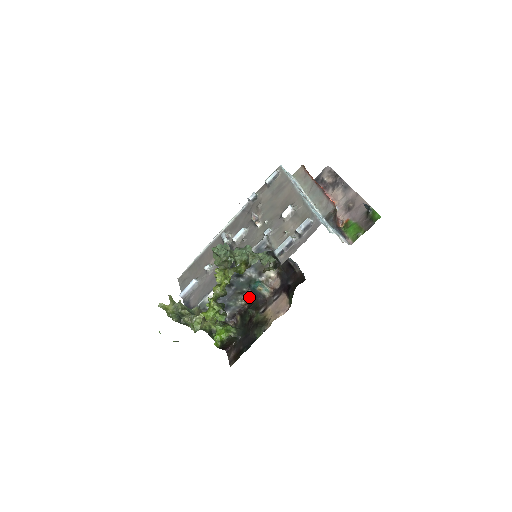
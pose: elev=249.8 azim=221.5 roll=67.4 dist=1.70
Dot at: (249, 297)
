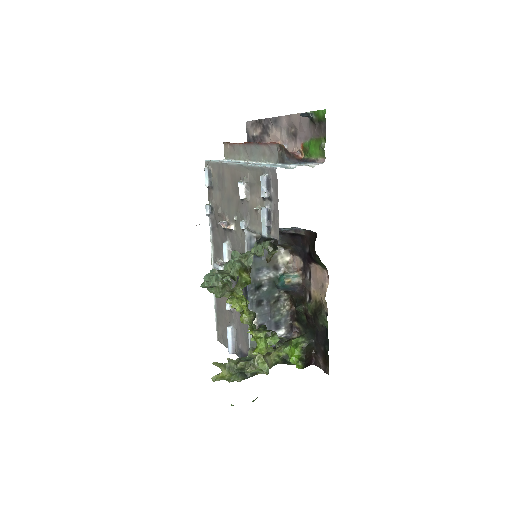
Dot at: (287, 298)
